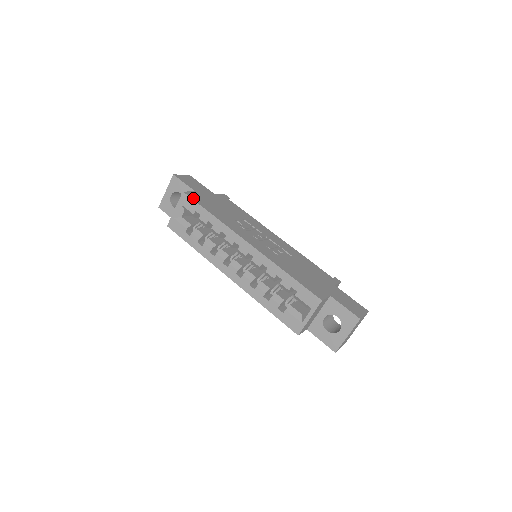
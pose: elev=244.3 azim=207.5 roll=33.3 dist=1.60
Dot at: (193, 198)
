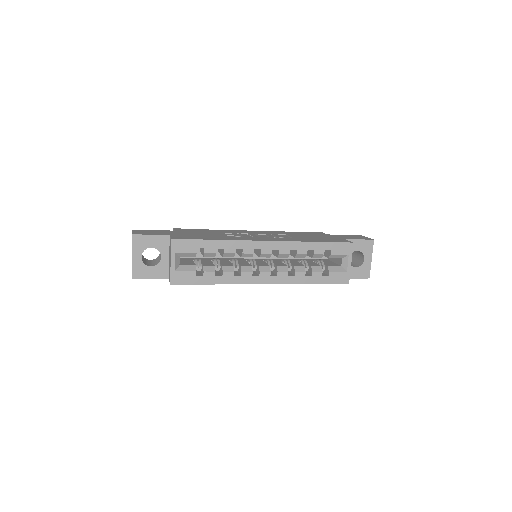
Dot at: (185, 238)
